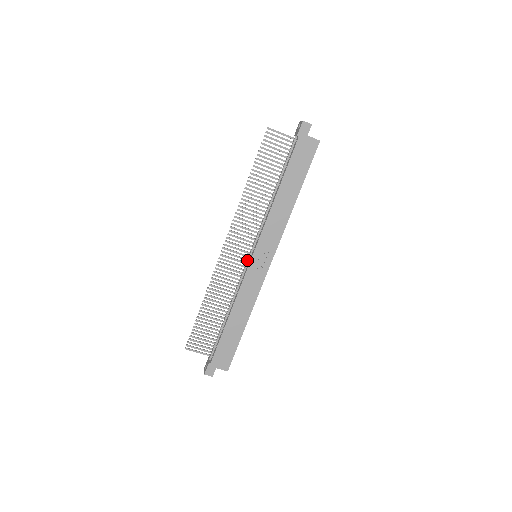
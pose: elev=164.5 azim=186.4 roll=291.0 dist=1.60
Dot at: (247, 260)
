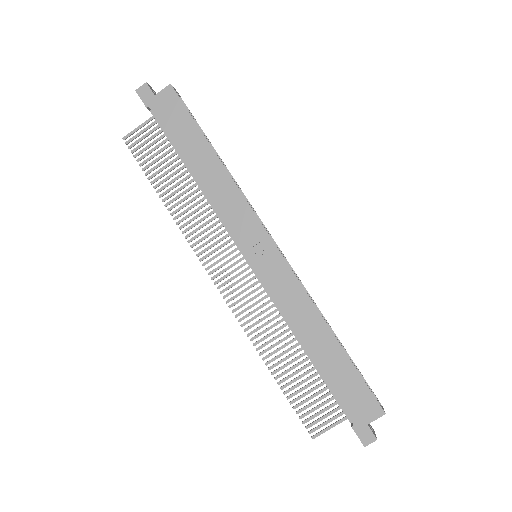
Dot at: occluded
